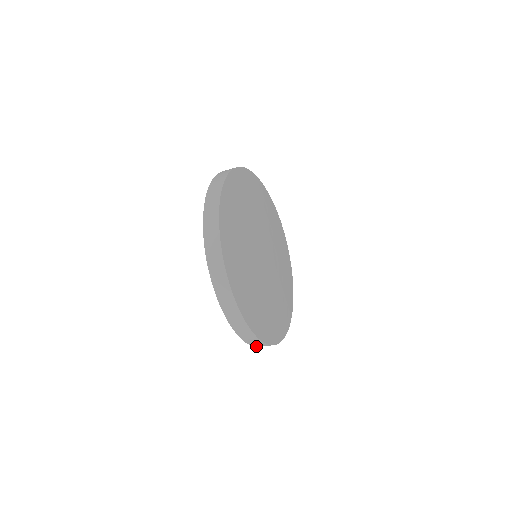
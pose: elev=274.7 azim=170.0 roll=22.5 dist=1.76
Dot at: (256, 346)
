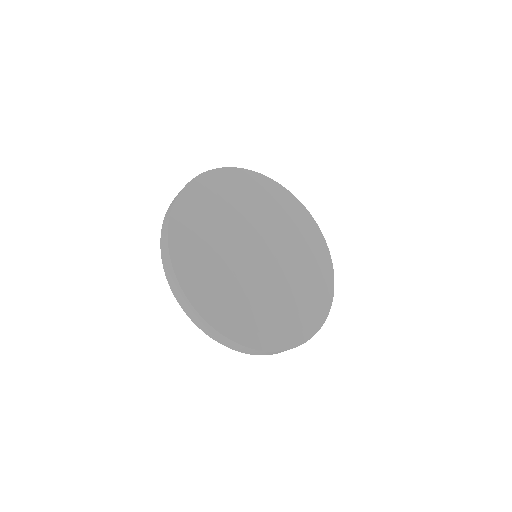
Dot at: (272, 354)
